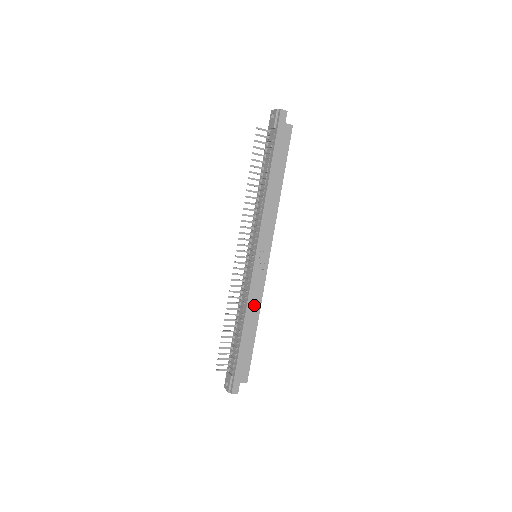
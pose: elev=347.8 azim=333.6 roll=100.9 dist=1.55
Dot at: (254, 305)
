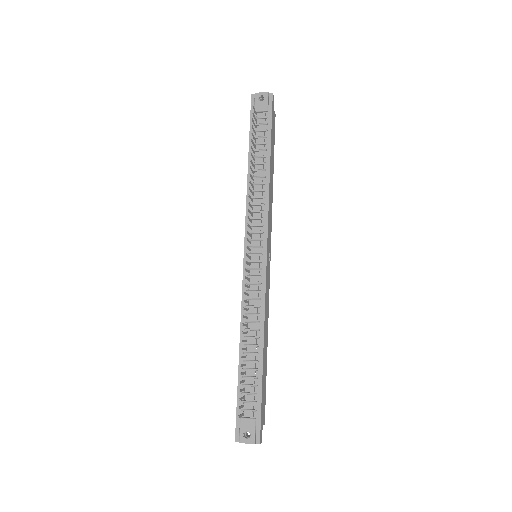
Dot at: (266, 316)
